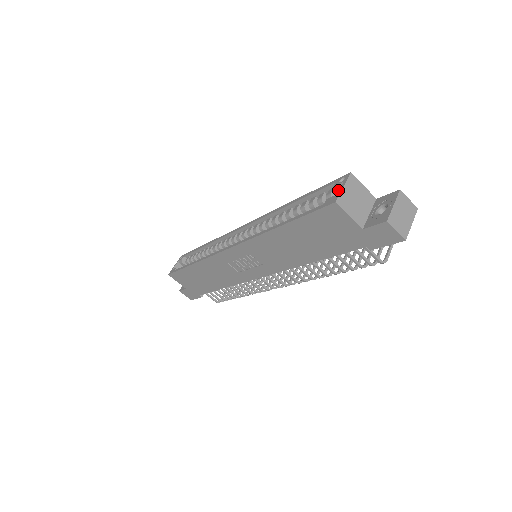
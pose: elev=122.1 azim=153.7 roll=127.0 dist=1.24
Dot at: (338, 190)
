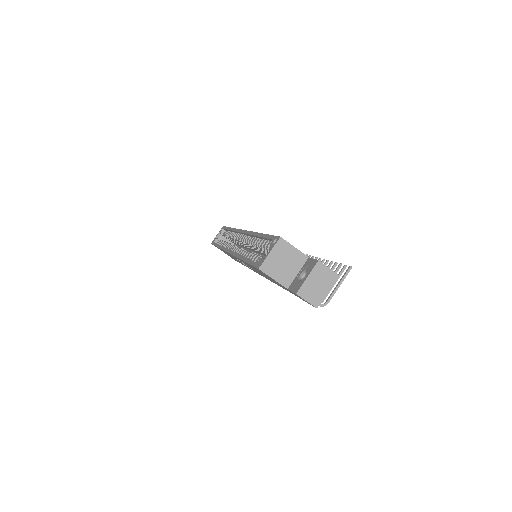
Dot at: occluded
